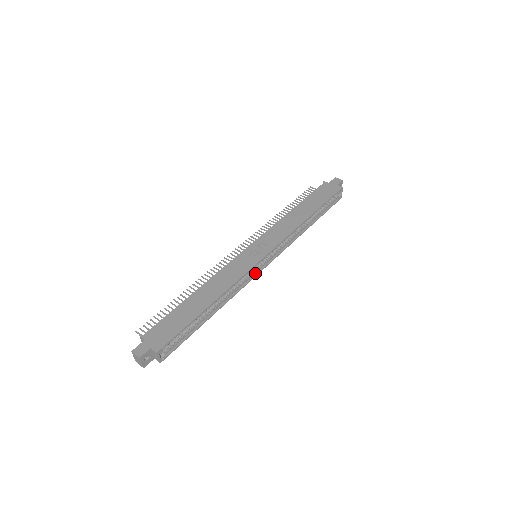
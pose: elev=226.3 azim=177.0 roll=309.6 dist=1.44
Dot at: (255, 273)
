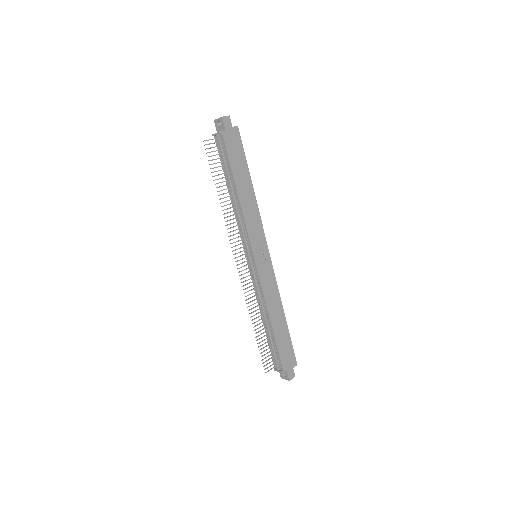
Dot at: occluded
